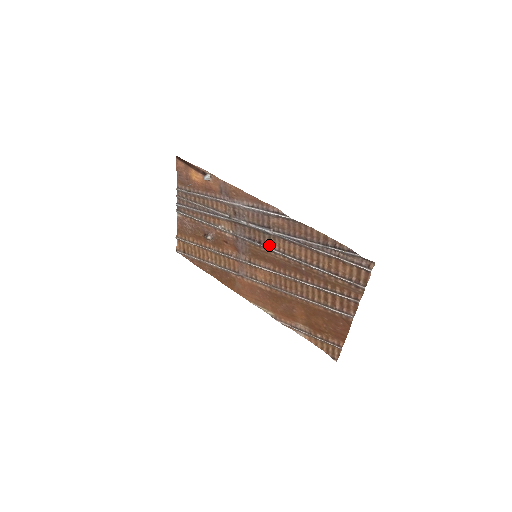
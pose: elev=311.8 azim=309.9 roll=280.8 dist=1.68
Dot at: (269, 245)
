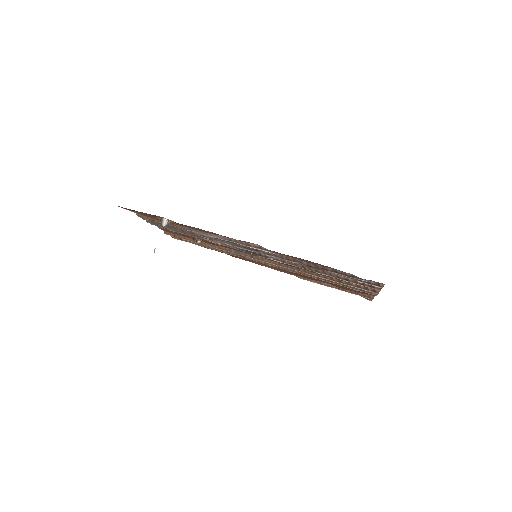
Dot at: (265, 256)
